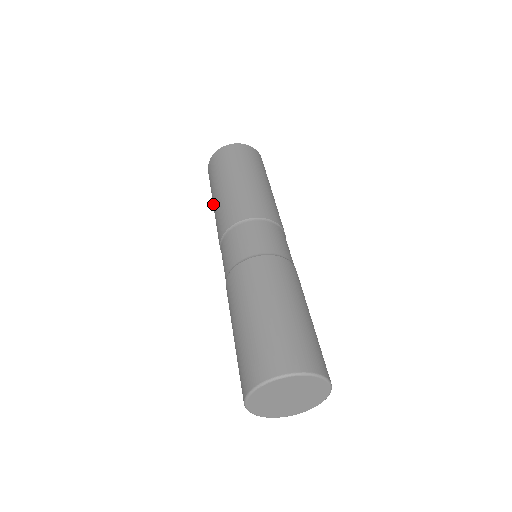
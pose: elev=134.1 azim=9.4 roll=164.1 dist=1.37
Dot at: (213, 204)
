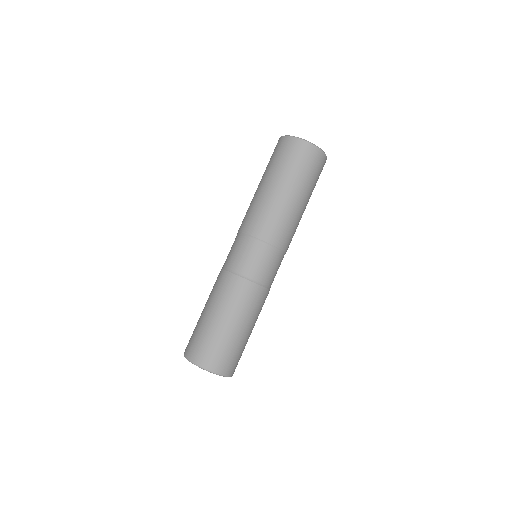
Dot at: (258, 185)
